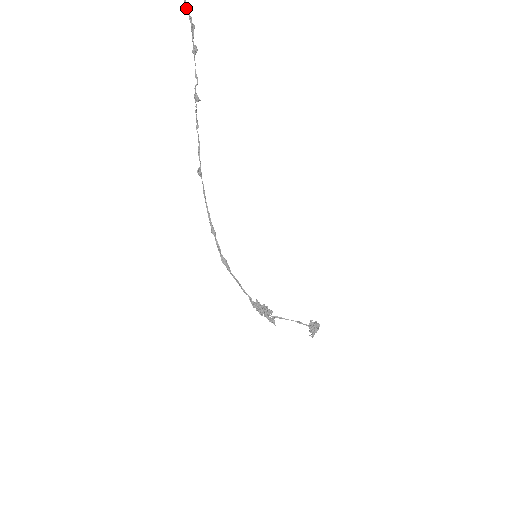
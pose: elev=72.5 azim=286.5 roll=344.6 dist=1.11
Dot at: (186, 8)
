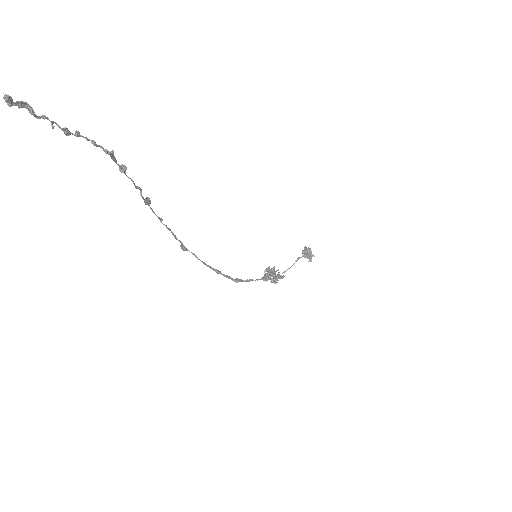
Dot at: occluded
